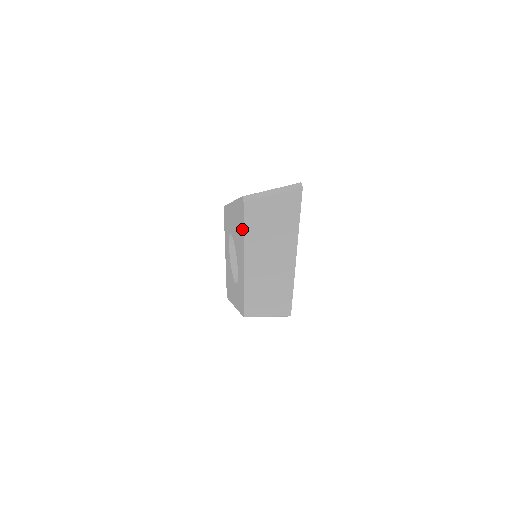
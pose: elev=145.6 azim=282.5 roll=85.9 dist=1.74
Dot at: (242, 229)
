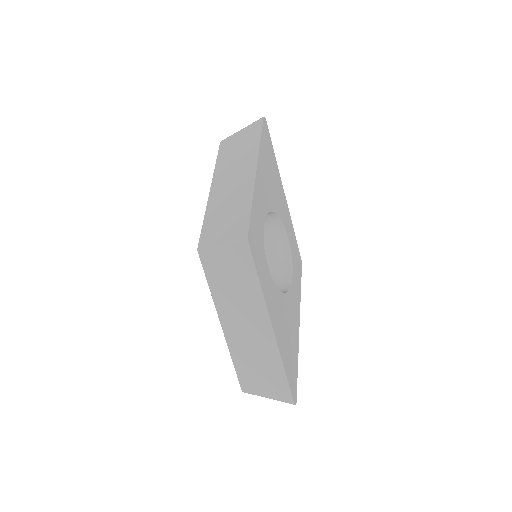
Dot at: occluded
